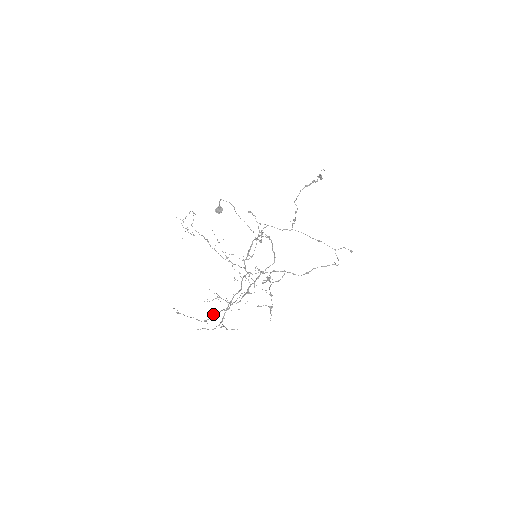
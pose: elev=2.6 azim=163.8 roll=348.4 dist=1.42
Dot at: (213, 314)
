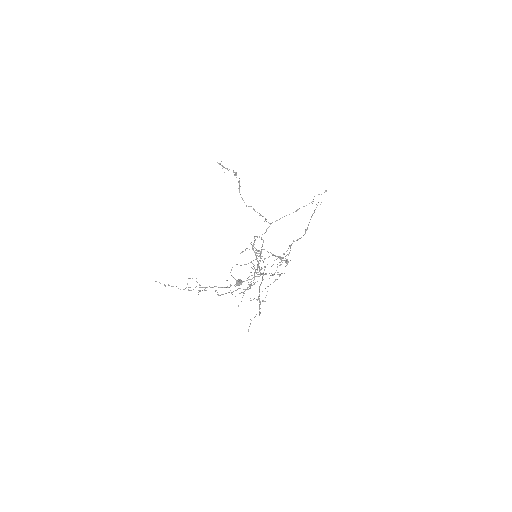
Dot at: occluded
